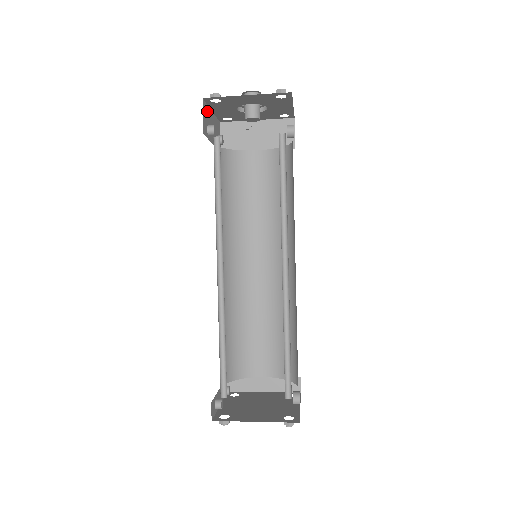
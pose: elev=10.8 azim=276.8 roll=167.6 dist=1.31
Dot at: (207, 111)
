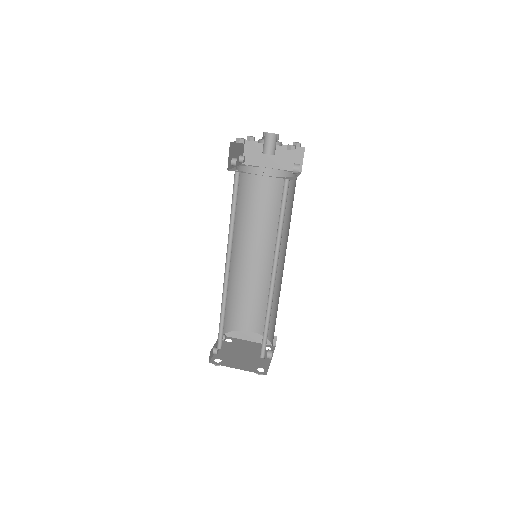
Dot at: (233, 146)
